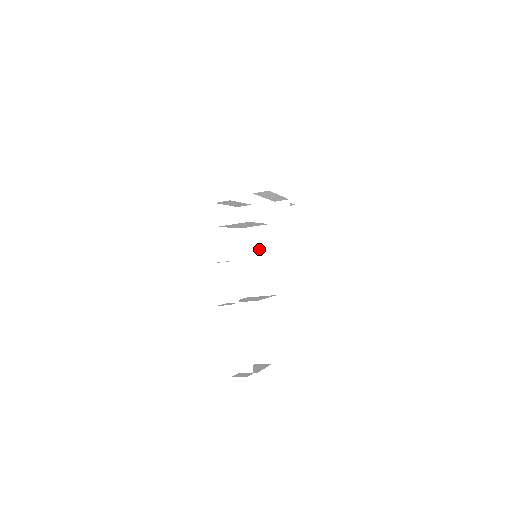
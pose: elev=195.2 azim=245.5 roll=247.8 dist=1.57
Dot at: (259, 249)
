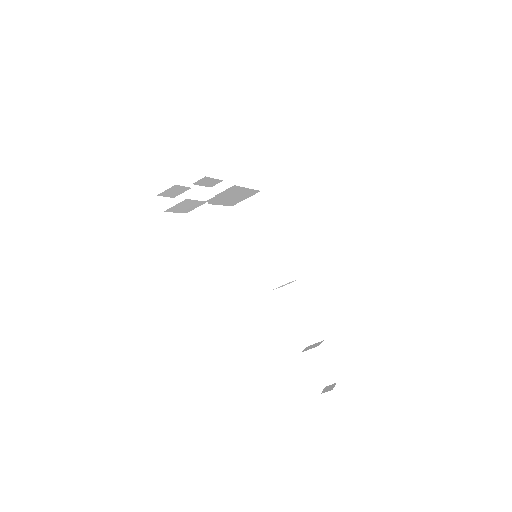
Dot at: occluded
